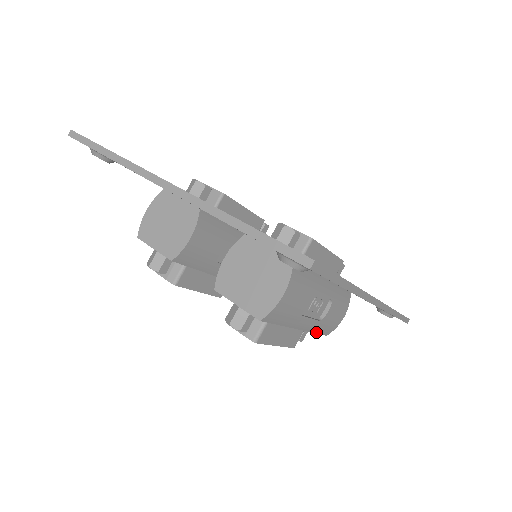
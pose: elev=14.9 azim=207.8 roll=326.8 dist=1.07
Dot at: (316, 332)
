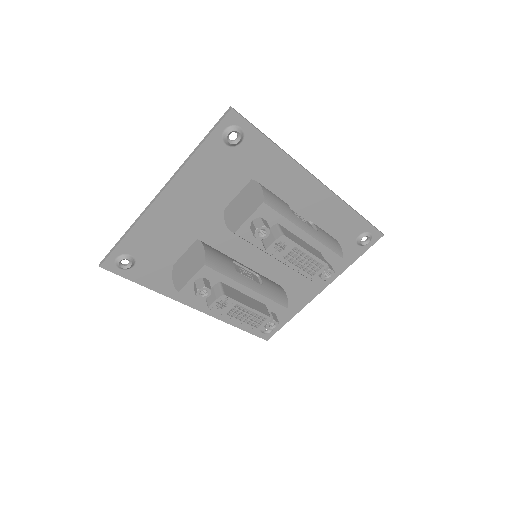
Dot at: (327, 247)
